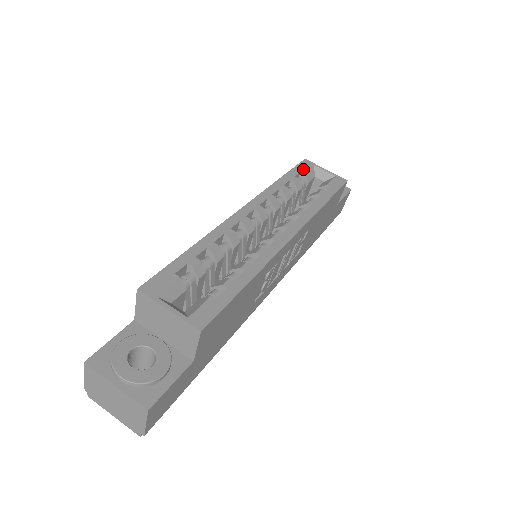
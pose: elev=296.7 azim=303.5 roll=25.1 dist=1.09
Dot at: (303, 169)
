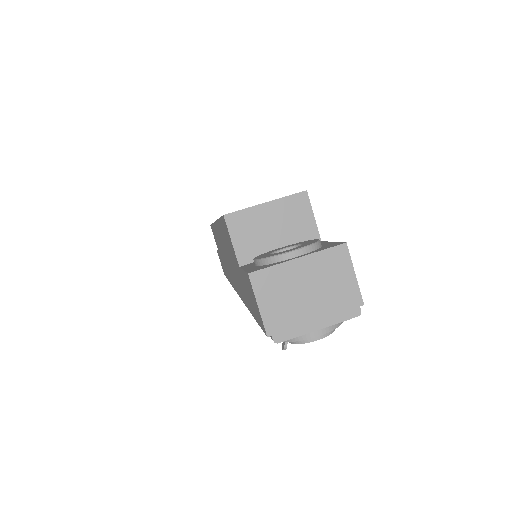
Dot at: occluded
